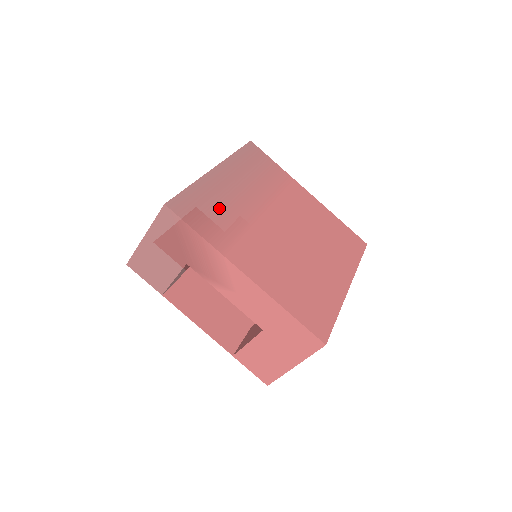
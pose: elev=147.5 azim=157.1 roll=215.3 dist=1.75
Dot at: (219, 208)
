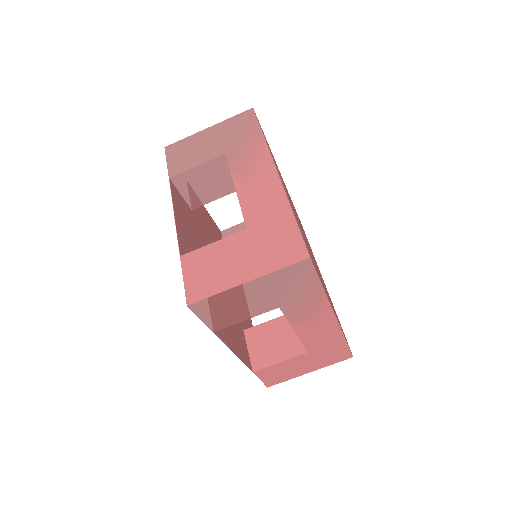
Dot at: (303, 236)
